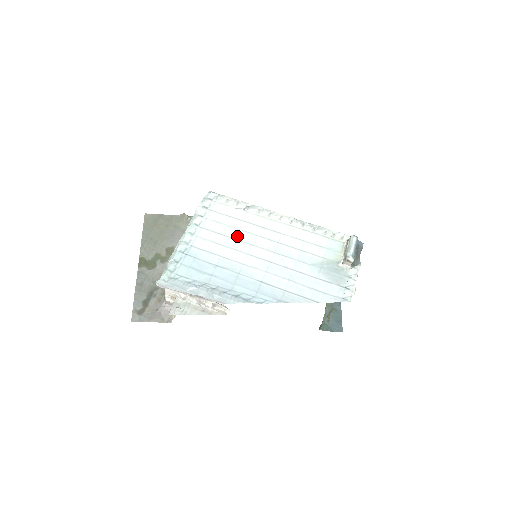
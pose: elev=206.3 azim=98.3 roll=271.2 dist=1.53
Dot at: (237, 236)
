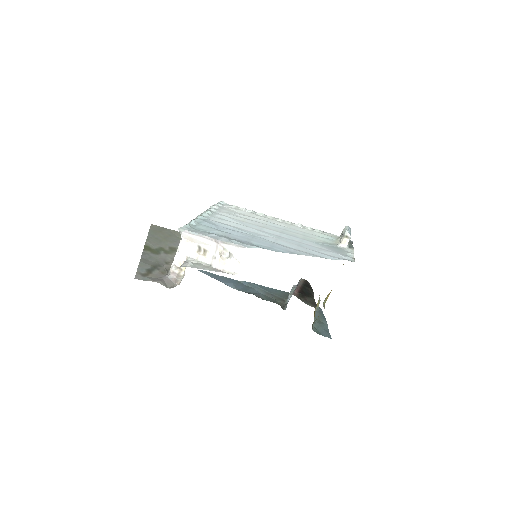
Dot at: (248, 221)
